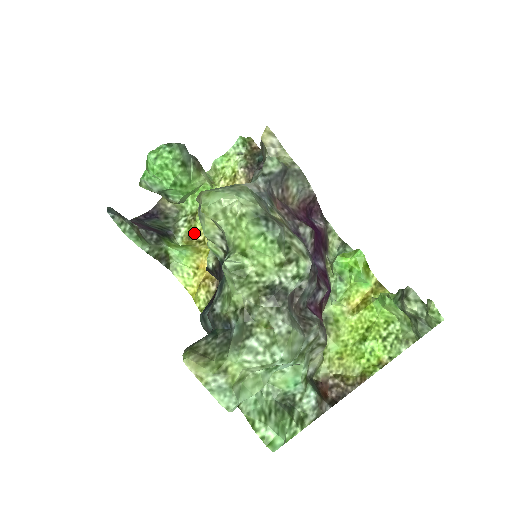
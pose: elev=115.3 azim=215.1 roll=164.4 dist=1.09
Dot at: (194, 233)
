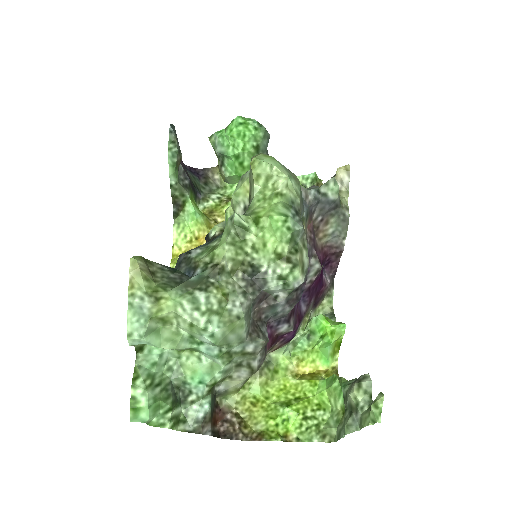
Dot at: (217, 212)
